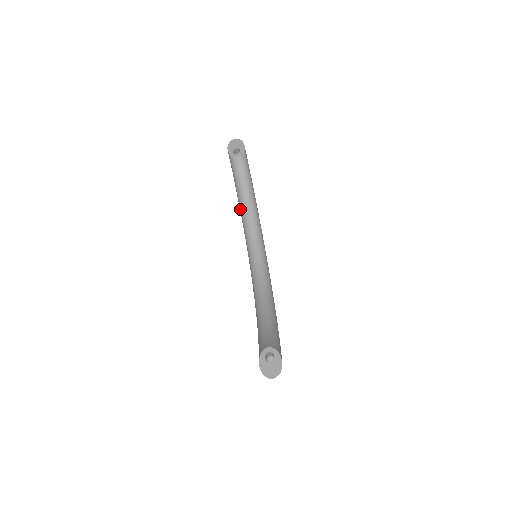
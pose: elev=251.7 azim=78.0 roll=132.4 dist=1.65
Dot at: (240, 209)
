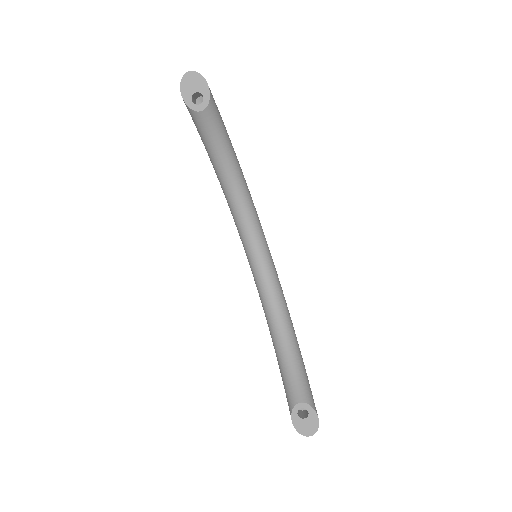
Dot at: (218, 179)
